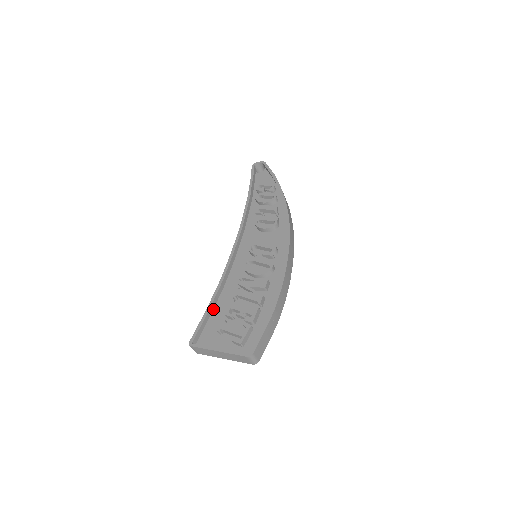
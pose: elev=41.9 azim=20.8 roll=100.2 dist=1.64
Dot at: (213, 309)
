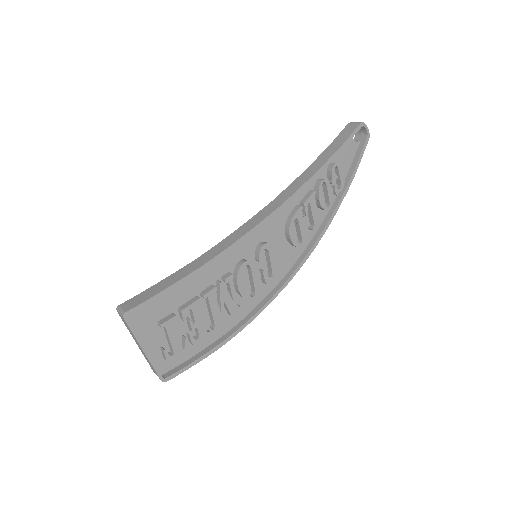
Dot at: occluded
